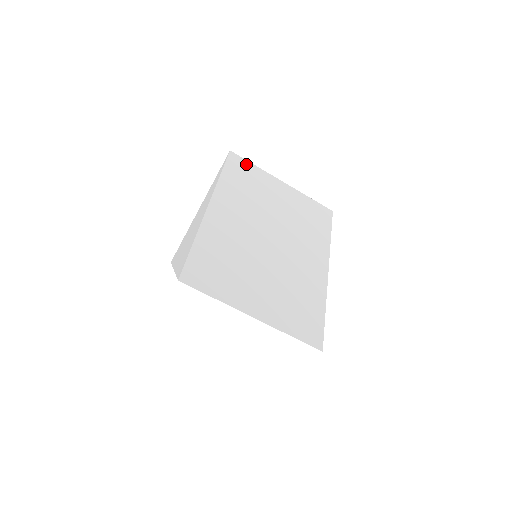
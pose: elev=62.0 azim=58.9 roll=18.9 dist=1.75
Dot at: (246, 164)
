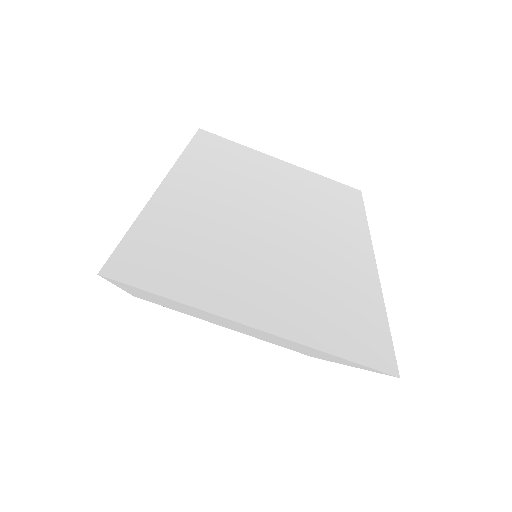
Dot at: (224, 141)
